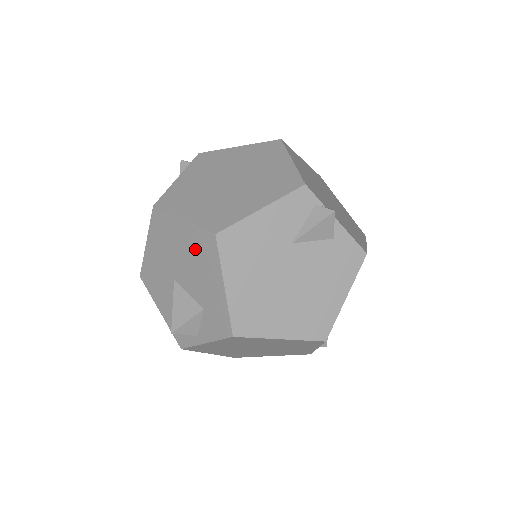
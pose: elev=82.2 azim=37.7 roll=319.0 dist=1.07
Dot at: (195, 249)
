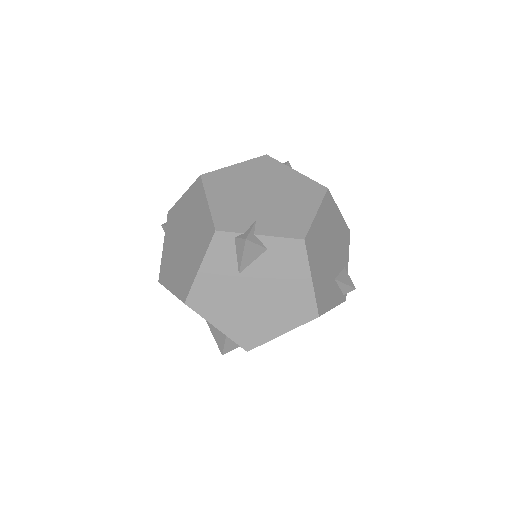
Dot at: occluded
